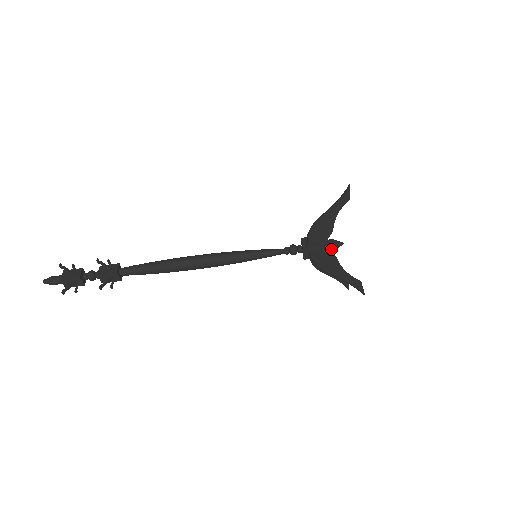
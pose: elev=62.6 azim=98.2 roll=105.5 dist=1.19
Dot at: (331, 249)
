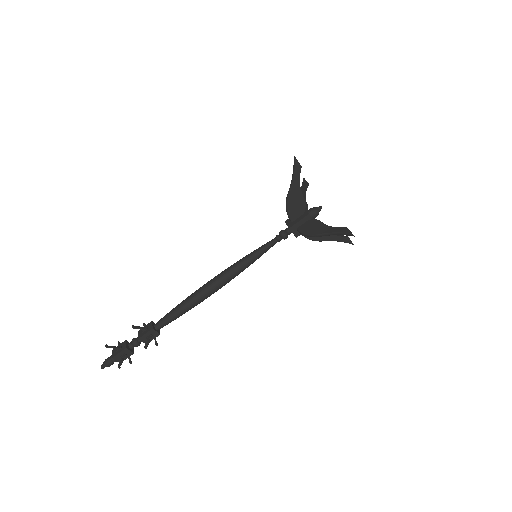
Dot at: (313, 217)
